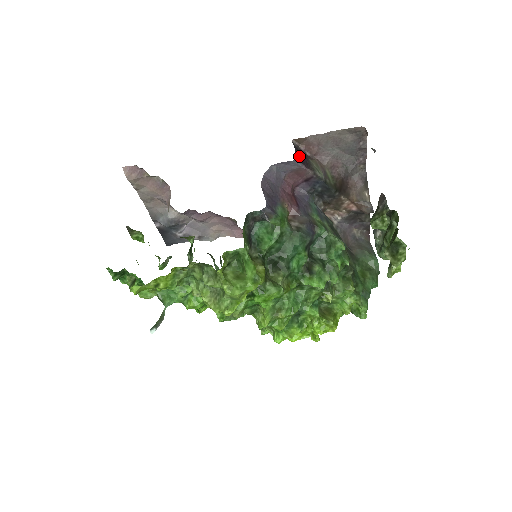
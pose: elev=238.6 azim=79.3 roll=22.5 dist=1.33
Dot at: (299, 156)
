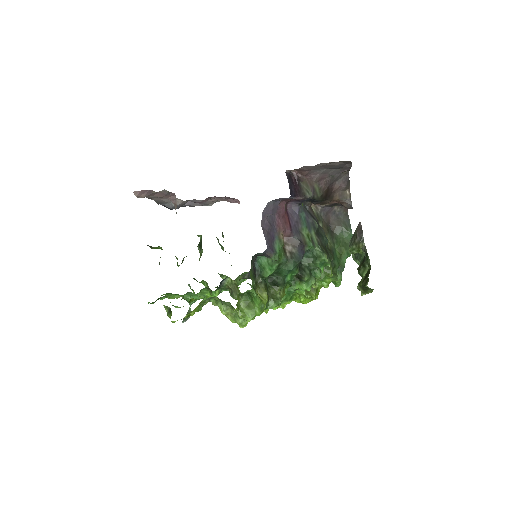
Dot at: (292, 189)
